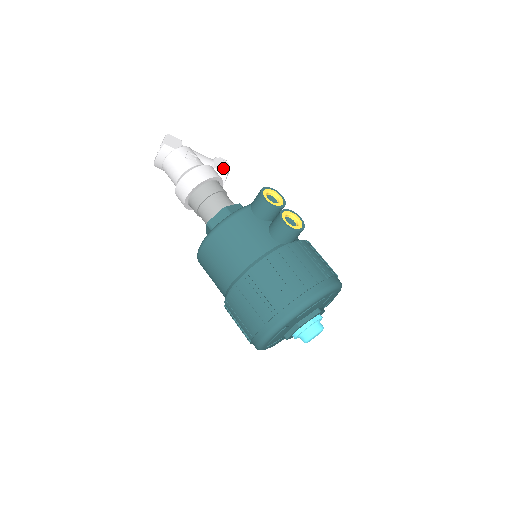
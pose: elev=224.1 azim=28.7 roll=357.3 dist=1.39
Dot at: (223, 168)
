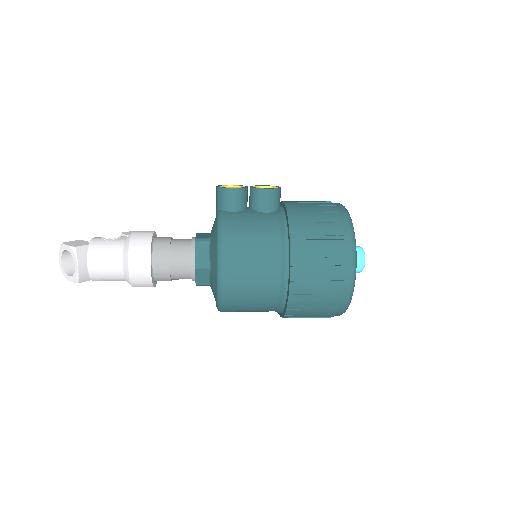
Dot at: occluded
